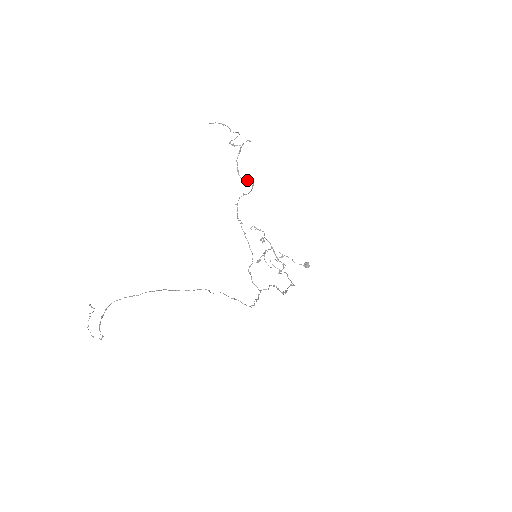
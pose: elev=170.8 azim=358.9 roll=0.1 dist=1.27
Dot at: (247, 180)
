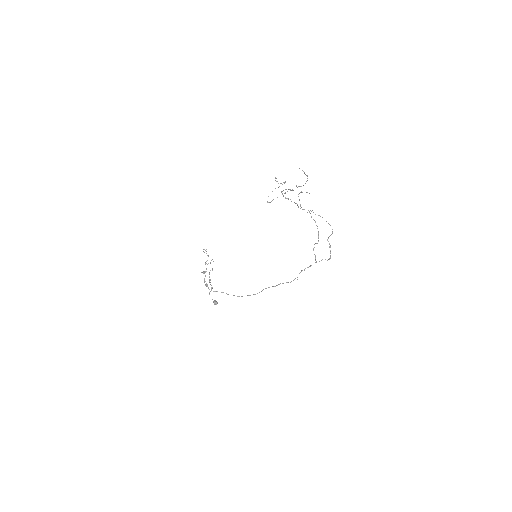
Dot at: occluded
